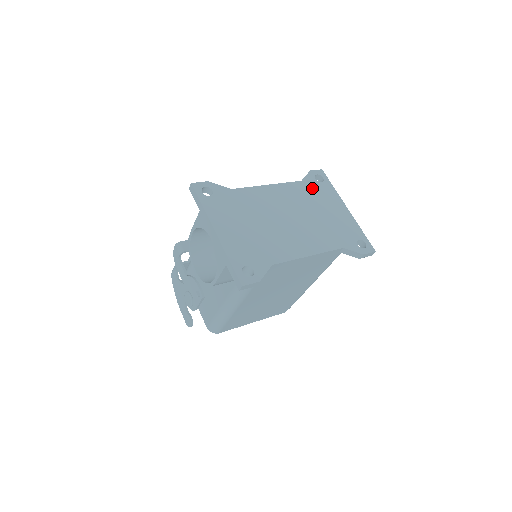
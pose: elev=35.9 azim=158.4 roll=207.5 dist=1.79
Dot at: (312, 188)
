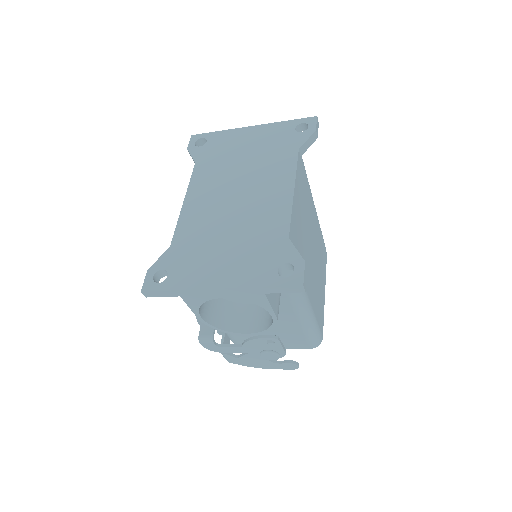
Dot at: (209, 155)
